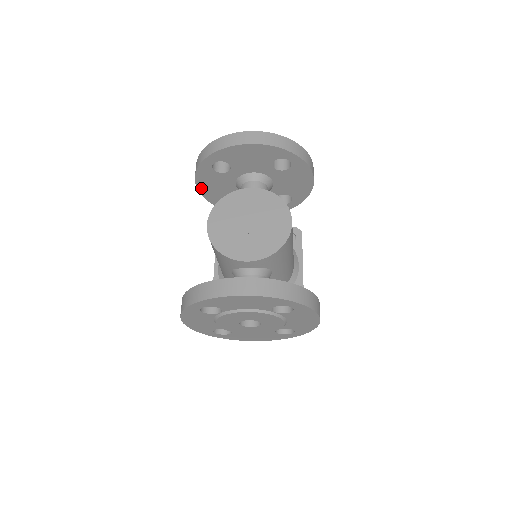
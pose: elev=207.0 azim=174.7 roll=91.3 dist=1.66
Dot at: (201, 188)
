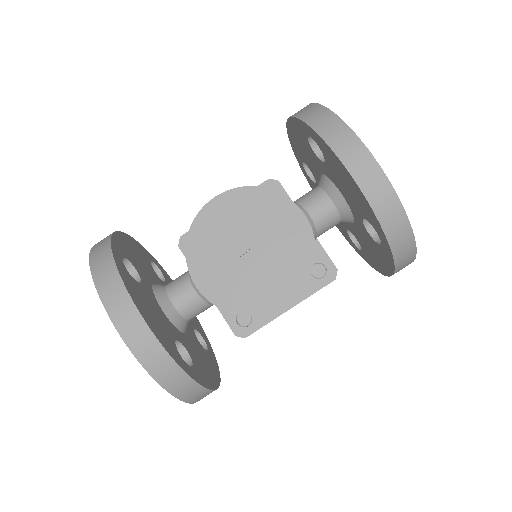
Dot at: (290, 130)
